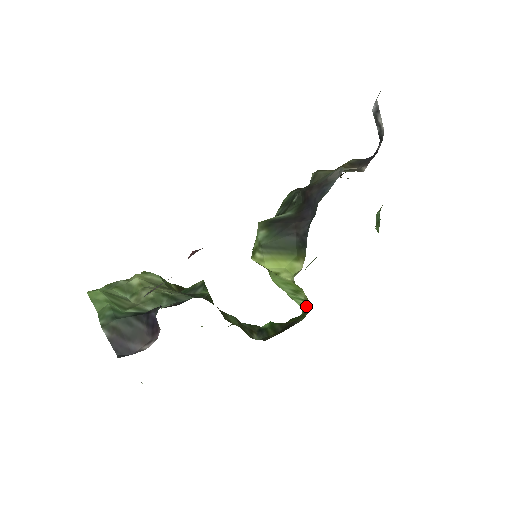
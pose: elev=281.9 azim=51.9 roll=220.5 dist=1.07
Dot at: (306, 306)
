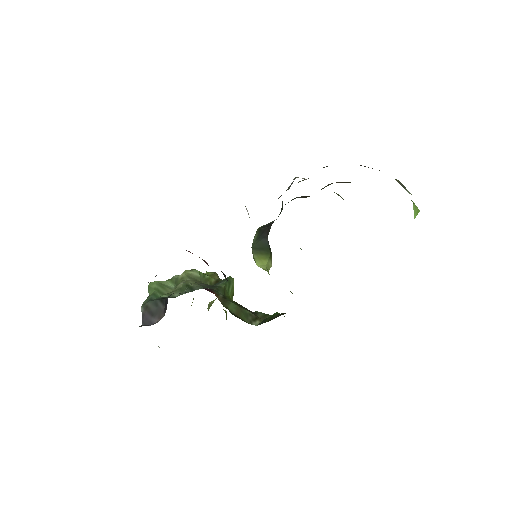
Dot at: occluded
